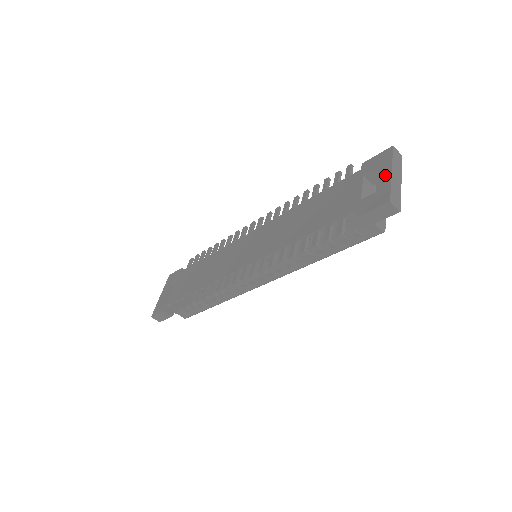
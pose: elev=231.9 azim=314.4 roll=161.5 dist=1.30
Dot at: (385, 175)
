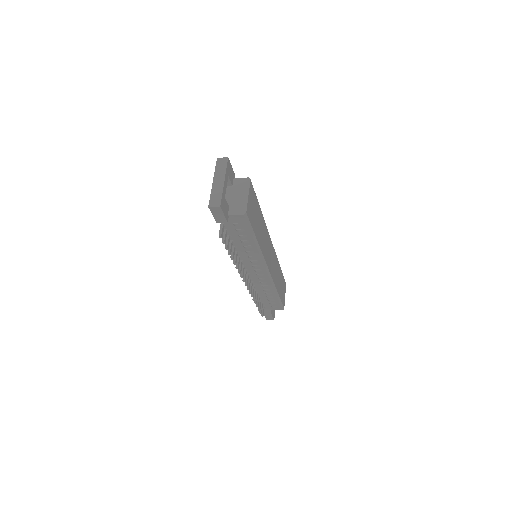
Dot at: occluded
